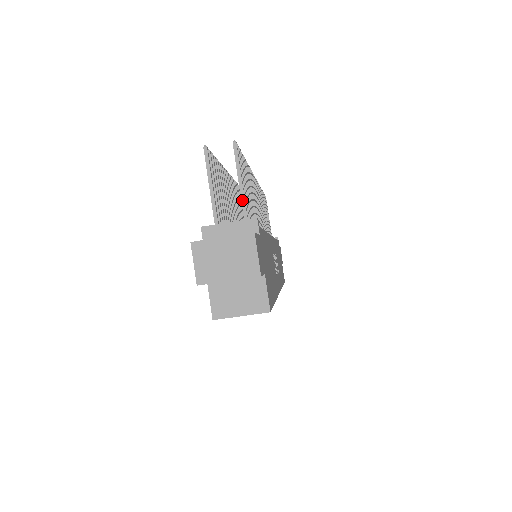
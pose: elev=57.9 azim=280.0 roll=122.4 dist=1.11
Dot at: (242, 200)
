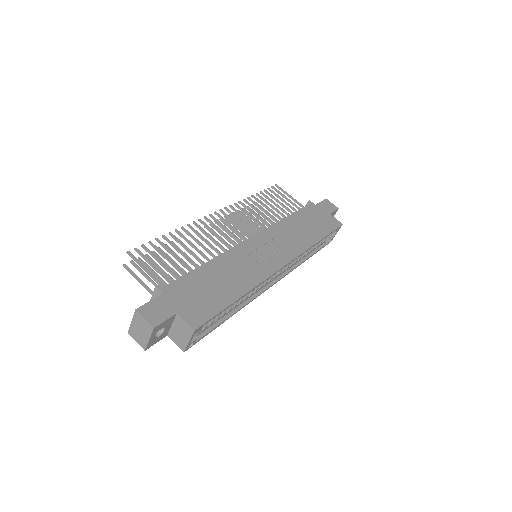
Dot at: (152, 278)
